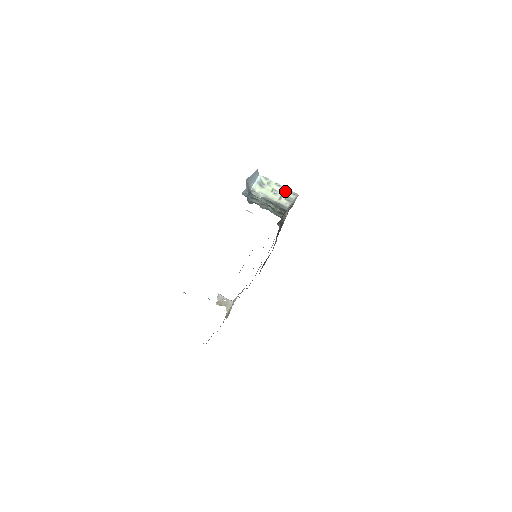
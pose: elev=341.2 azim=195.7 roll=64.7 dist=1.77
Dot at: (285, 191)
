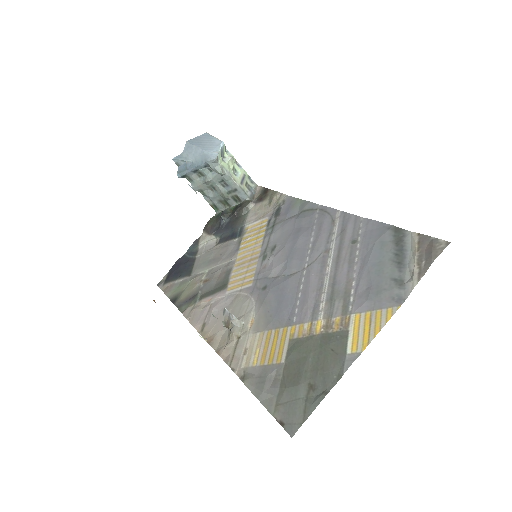
Dot at: (245, 175)
